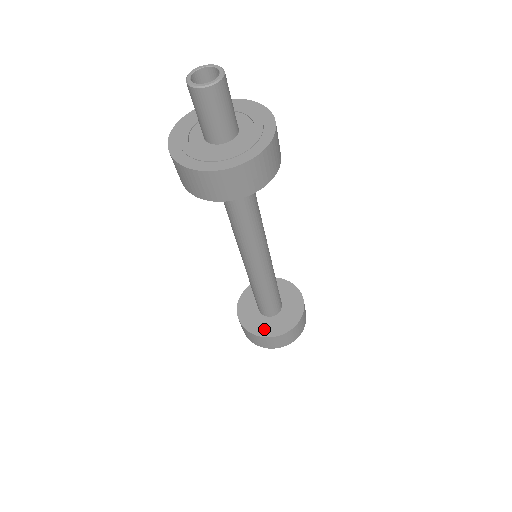
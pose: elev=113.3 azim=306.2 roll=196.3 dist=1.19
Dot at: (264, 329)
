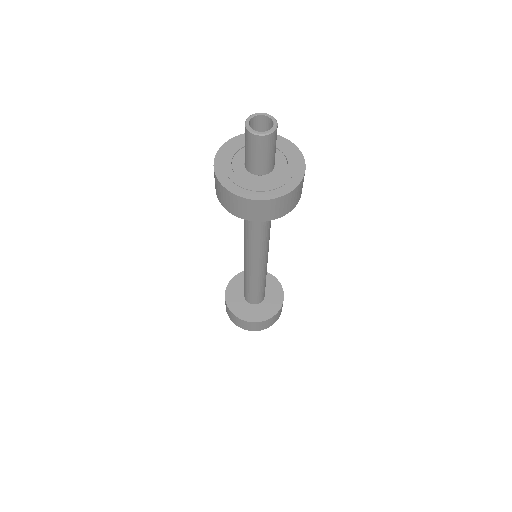
Dot at: (236, 306)
